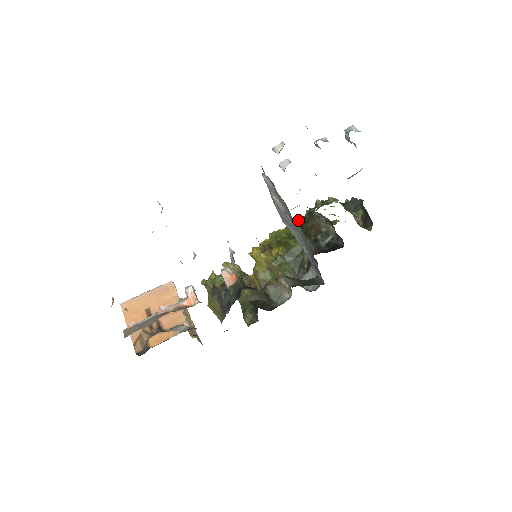
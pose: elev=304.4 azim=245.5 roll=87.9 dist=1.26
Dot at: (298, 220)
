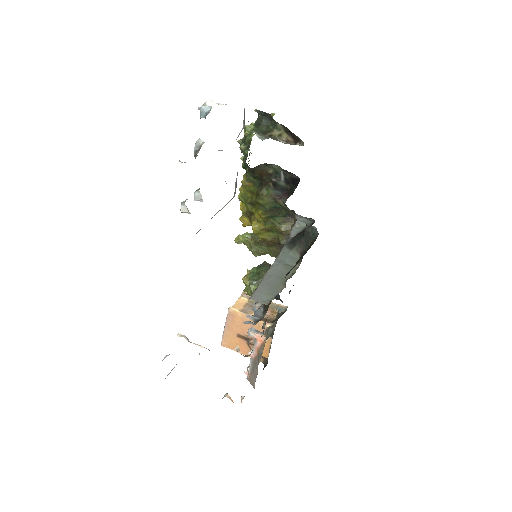
Dot at: (243, 168)
